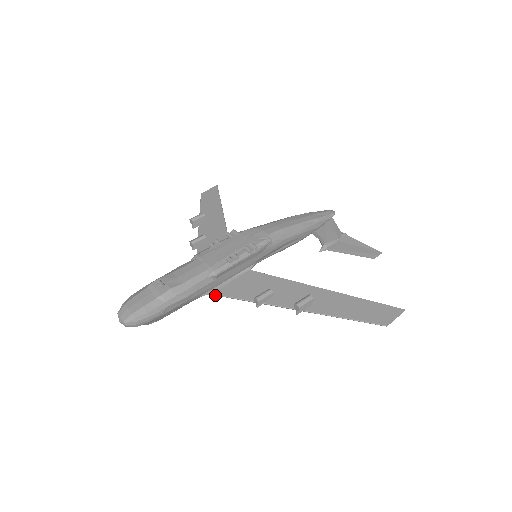
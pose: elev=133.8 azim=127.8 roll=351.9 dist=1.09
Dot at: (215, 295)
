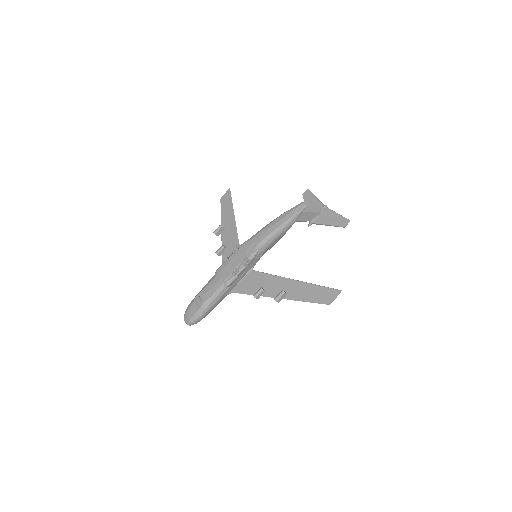
Dot at: (235, 292)
